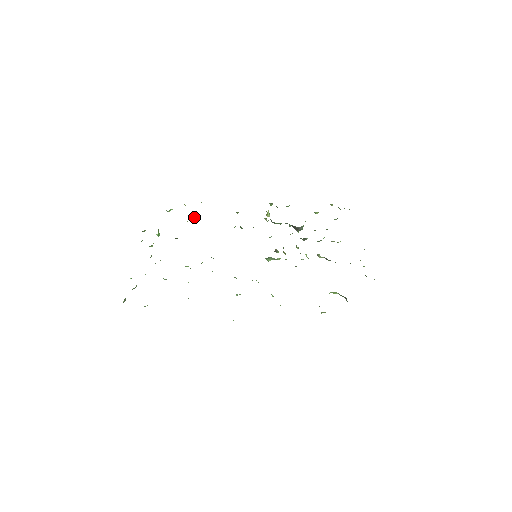
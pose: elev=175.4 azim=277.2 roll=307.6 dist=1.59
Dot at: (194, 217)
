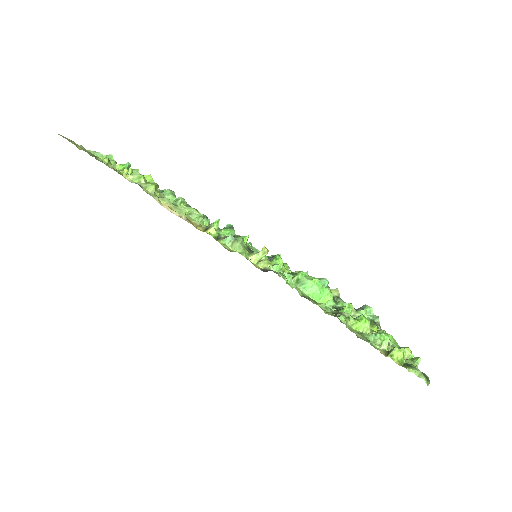
Dot at: occluded
